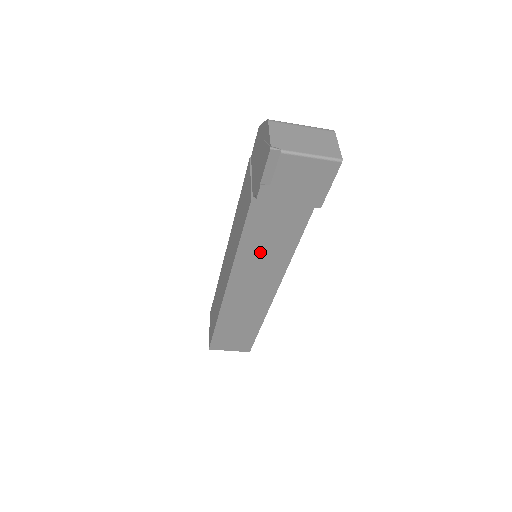
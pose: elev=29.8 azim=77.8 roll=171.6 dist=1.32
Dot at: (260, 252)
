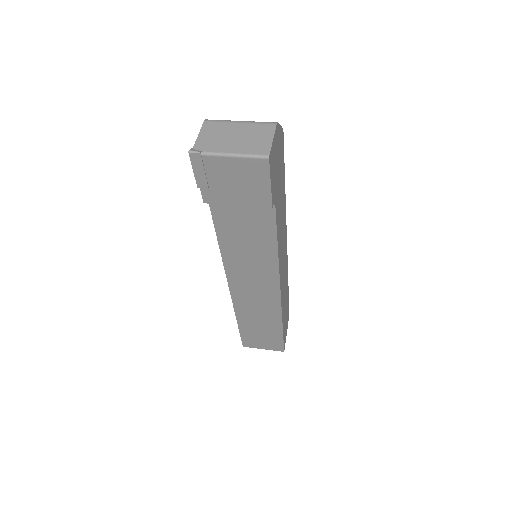
Dot at: (243, 253)
